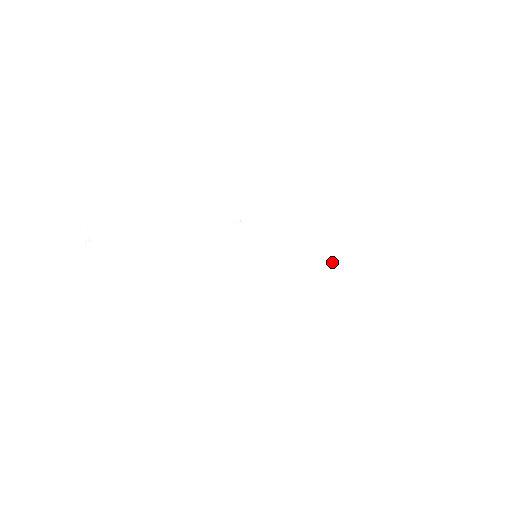
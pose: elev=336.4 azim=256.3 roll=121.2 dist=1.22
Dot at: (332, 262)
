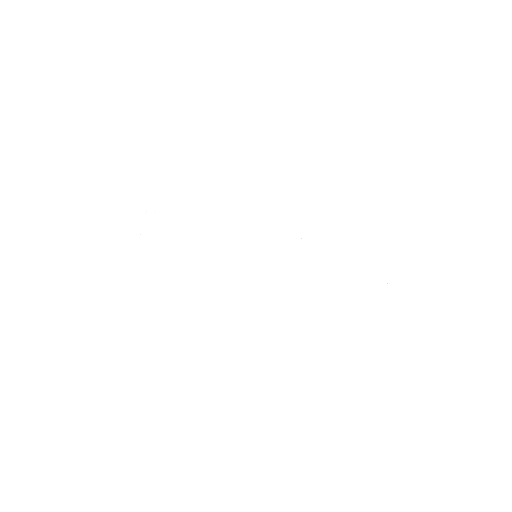
Dot at: (318, 276)
